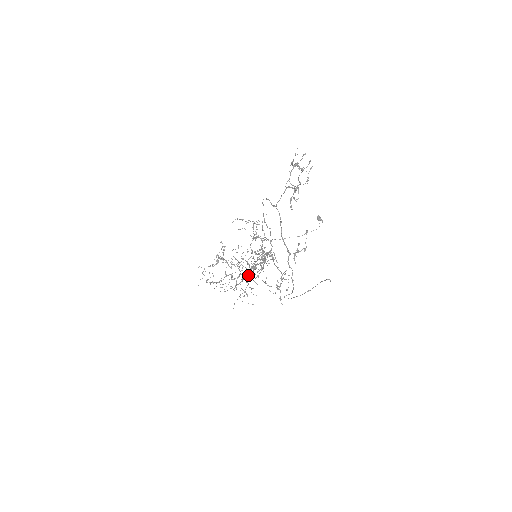
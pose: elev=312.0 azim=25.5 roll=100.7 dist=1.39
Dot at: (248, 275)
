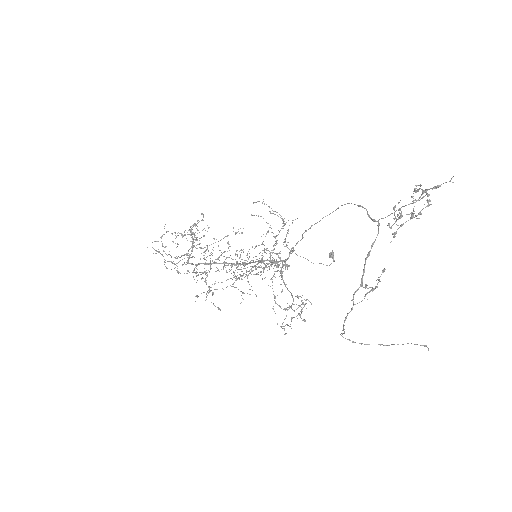
Dot at: (218, 270)
